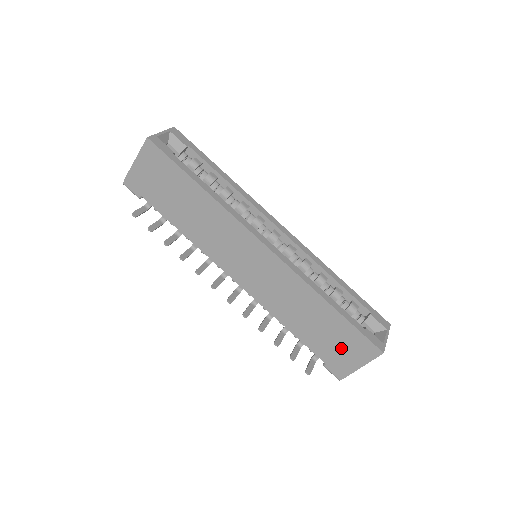
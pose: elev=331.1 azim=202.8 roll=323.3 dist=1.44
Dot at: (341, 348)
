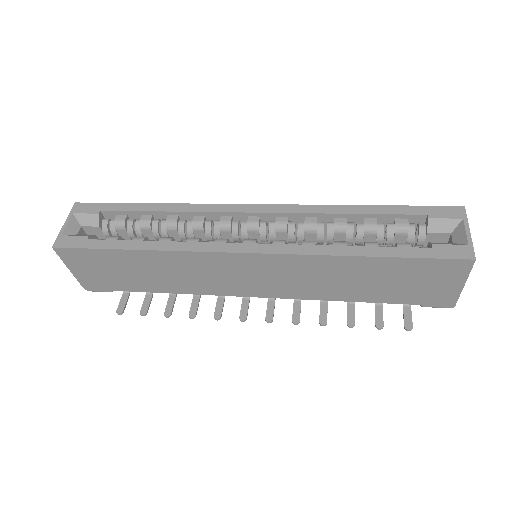
Dot at: (422, 284)
